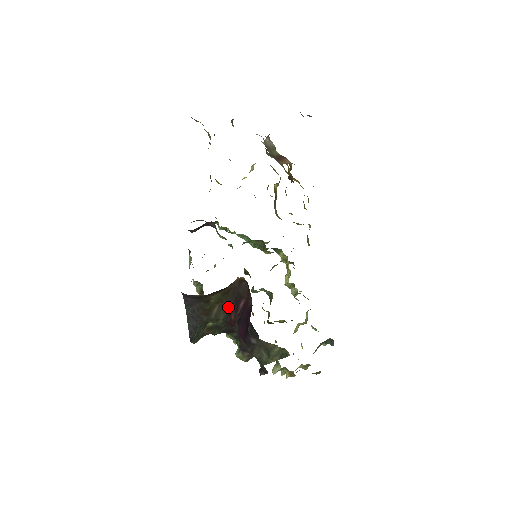
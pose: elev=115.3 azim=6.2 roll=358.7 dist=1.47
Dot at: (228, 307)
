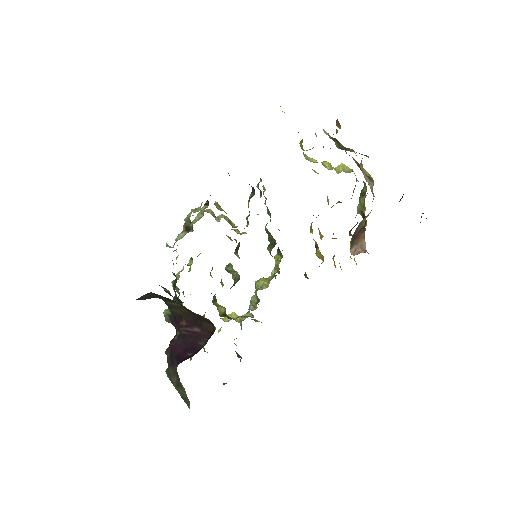
Dot at: (186, 314)
